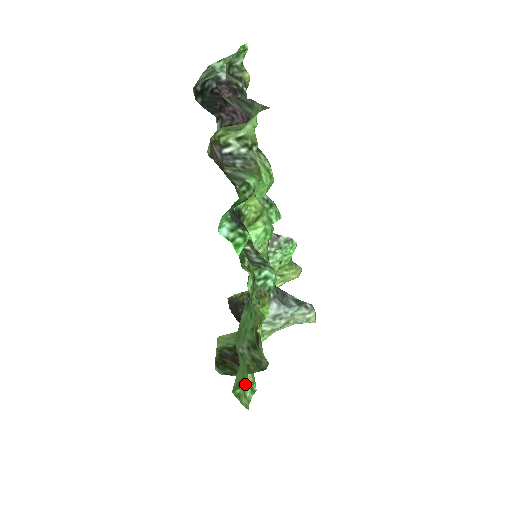
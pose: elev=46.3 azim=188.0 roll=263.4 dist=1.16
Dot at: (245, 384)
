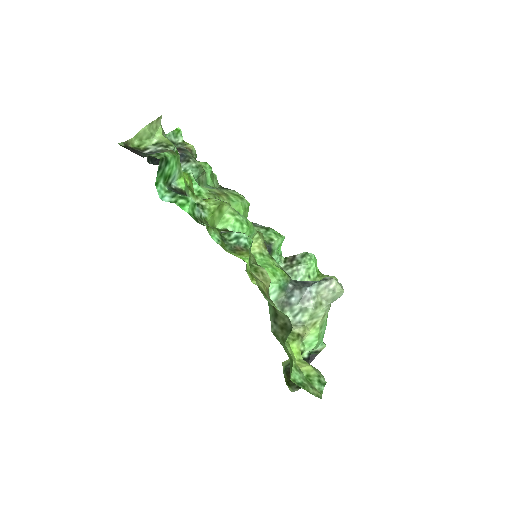
Dot at: (292, 361)
